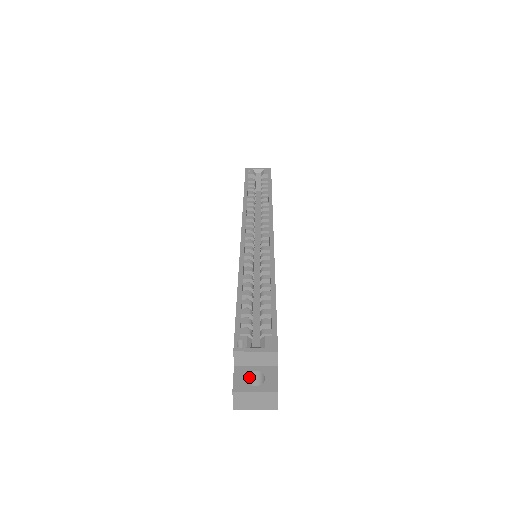
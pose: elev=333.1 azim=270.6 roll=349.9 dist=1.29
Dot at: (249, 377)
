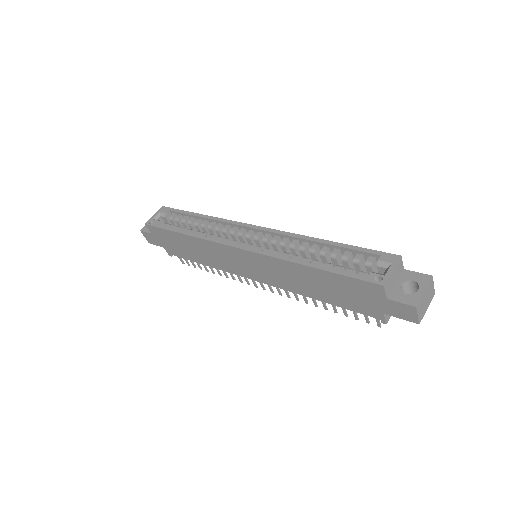
Dot at: occluded
